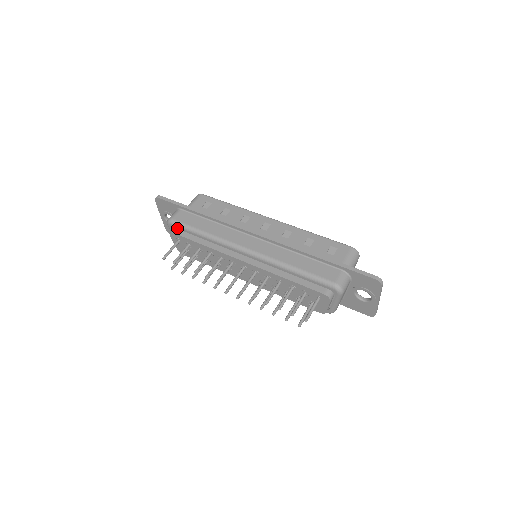
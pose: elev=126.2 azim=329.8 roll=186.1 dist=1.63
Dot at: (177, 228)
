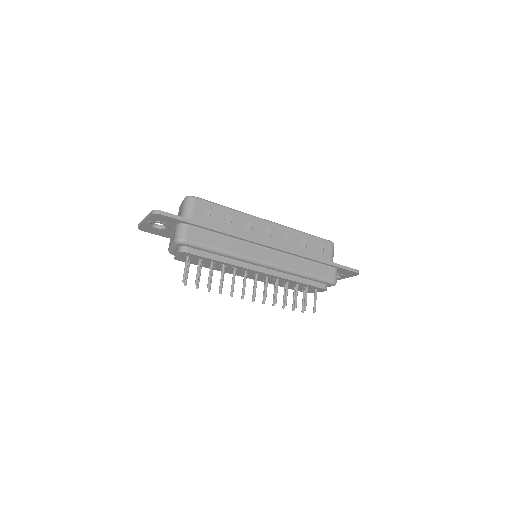
Dot at: (190, 247)
